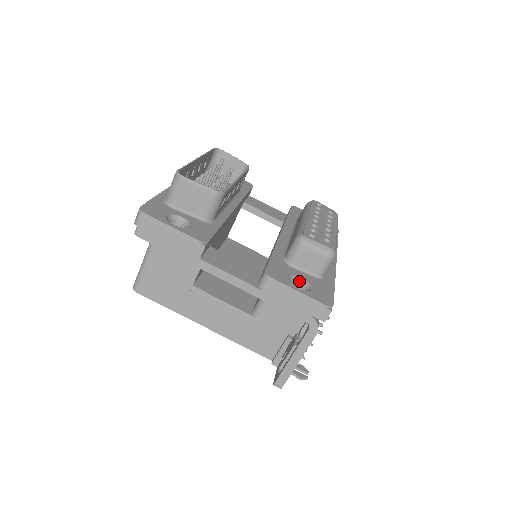
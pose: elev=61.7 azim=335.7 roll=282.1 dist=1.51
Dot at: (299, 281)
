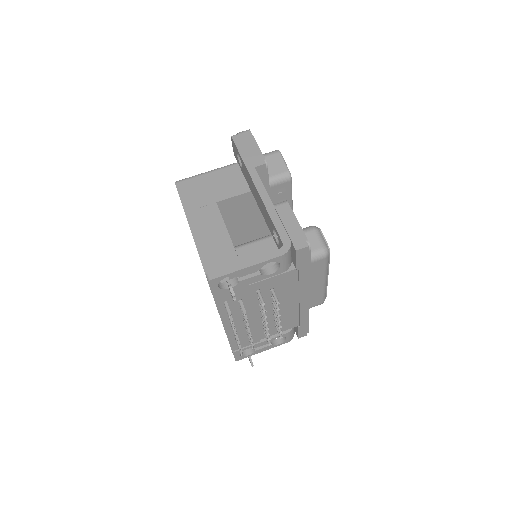
Dot at: occluded
